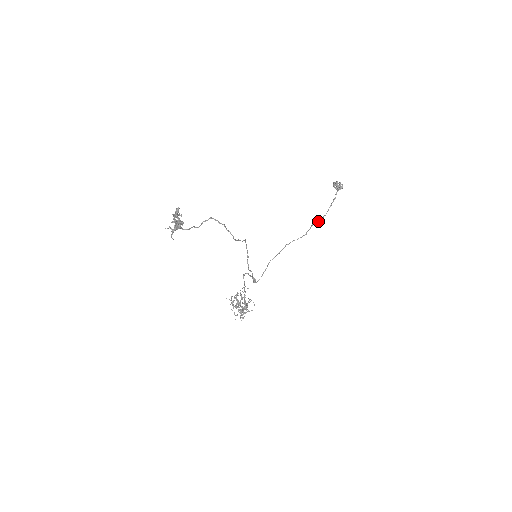
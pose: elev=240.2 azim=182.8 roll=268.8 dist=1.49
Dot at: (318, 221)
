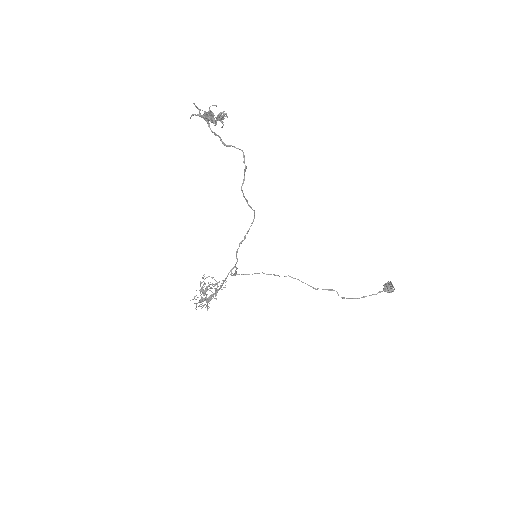
Dot at: occluded
